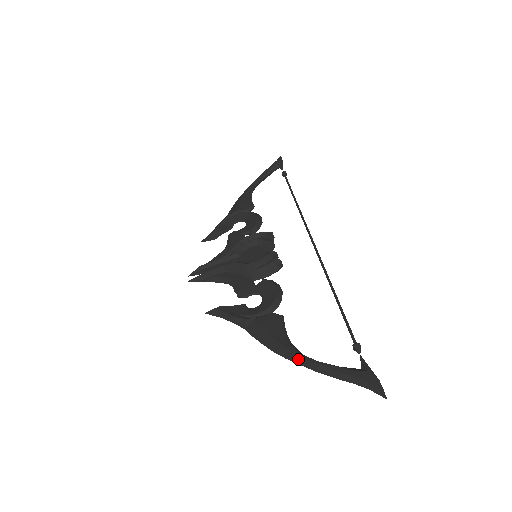
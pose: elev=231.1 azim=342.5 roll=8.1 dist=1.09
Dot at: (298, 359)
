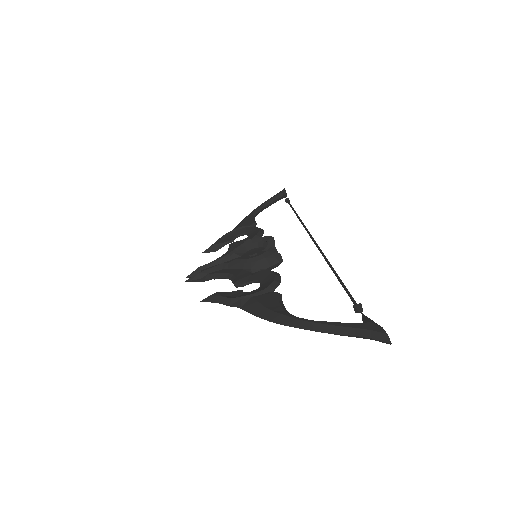
Dot at: (295, 322)
